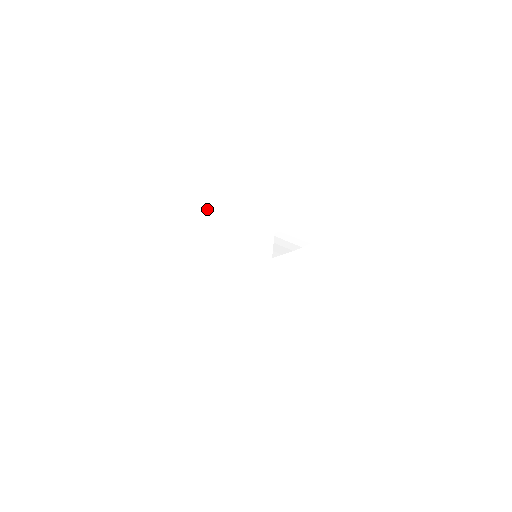
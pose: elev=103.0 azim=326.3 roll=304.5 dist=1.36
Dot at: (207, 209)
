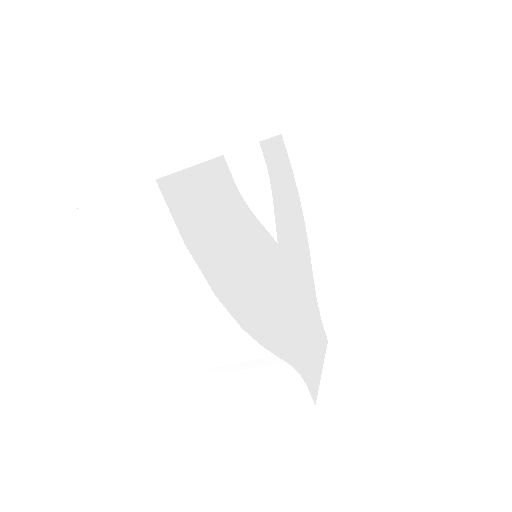
Dot at: (246, 323)
